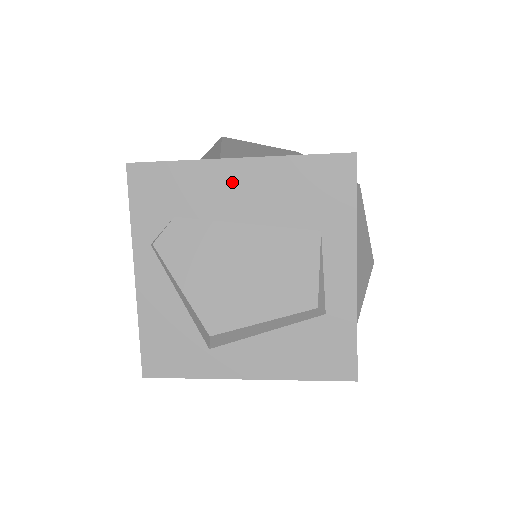
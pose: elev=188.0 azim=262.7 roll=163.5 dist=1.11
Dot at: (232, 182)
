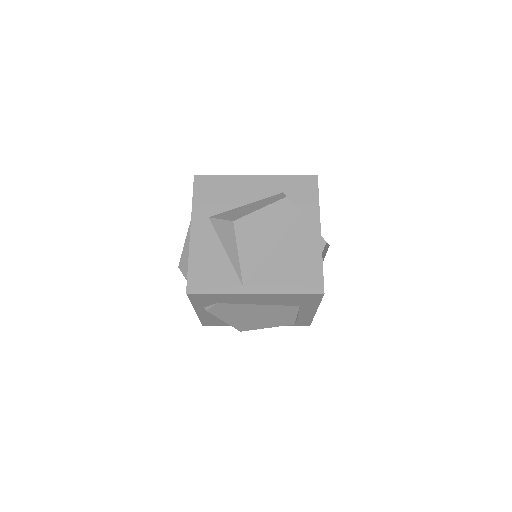
Dot at: (251, 298)
